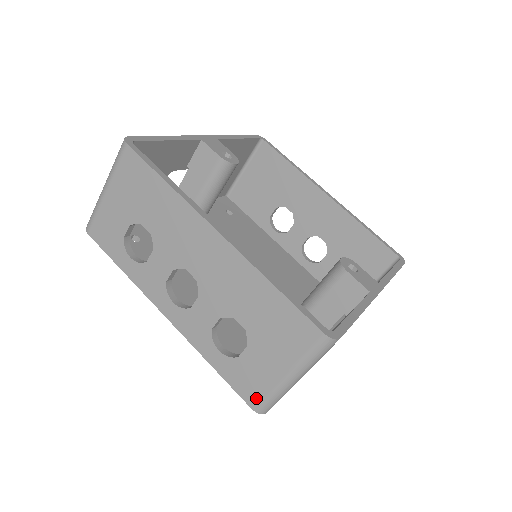
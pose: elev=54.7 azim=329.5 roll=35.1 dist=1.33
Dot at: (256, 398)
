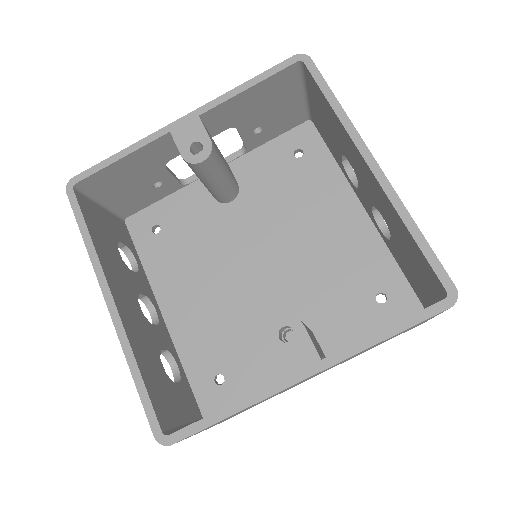
Dot at: occluded
